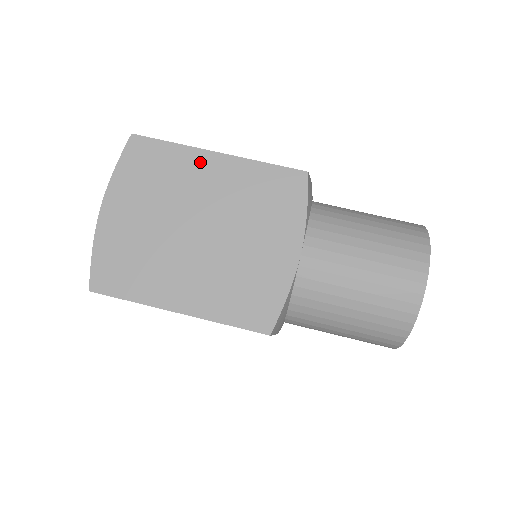
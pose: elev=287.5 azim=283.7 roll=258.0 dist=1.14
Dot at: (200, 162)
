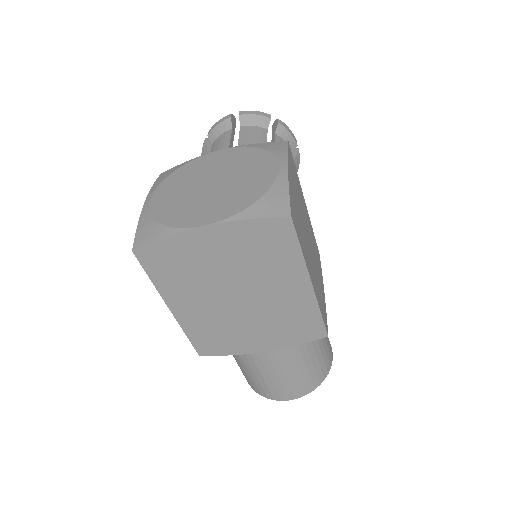
Dot at: (296, 276)
